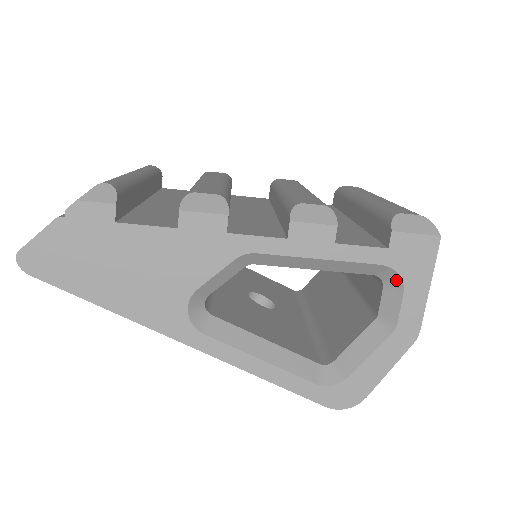
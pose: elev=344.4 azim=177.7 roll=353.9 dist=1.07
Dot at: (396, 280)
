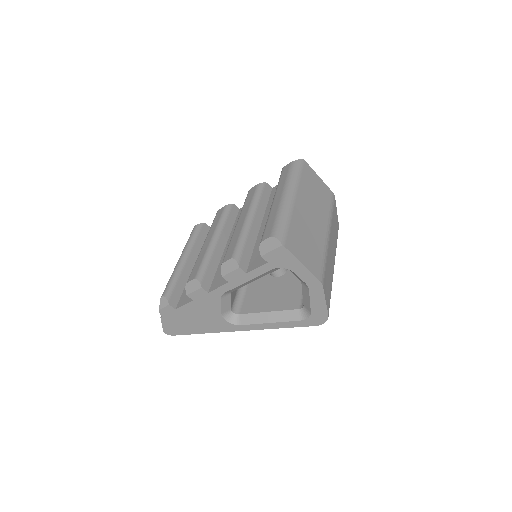
Dot at: occluded
